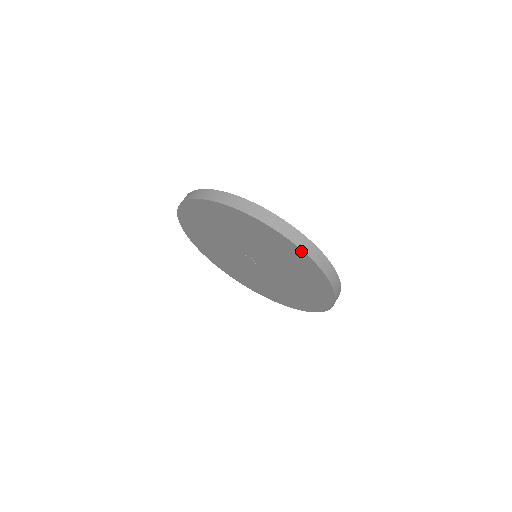
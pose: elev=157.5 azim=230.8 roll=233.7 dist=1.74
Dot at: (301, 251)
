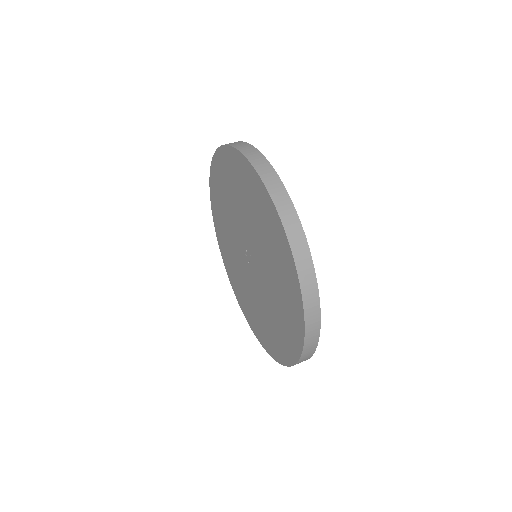
Dot at: (303, 318)
